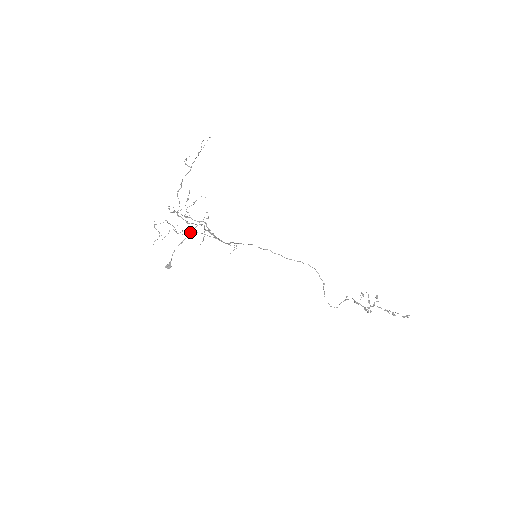
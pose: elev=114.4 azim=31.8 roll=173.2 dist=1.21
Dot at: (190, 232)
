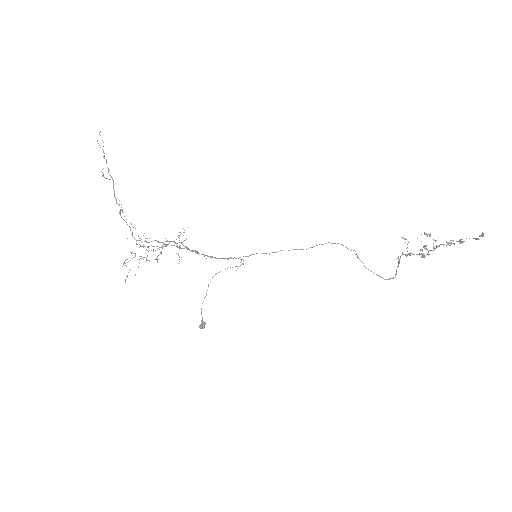
Dot at: (161, 254)
